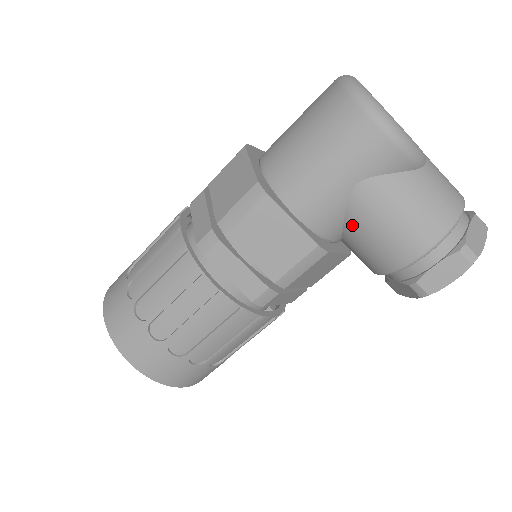
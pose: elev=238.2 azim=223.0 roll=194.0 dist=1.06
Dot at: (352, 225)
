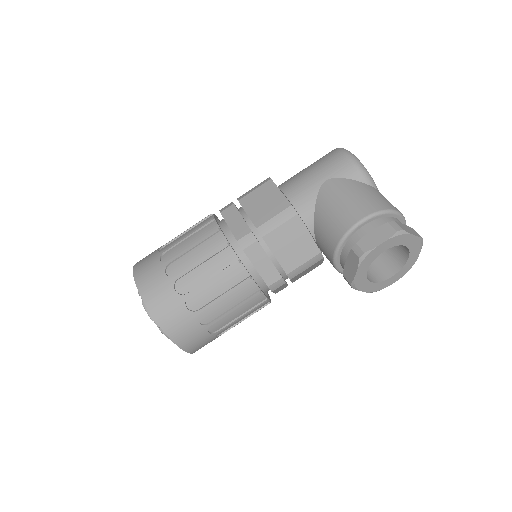
Dot at: (319, 208)
